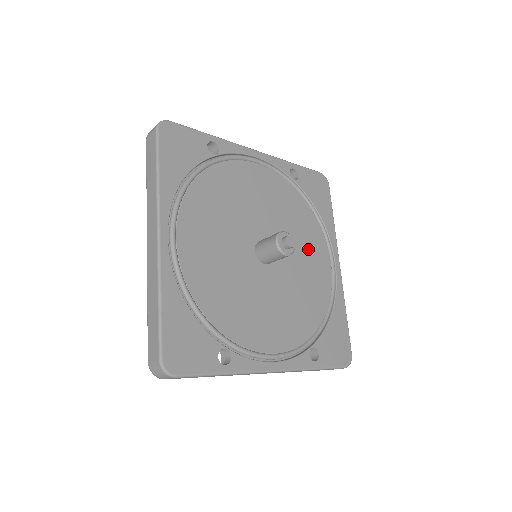
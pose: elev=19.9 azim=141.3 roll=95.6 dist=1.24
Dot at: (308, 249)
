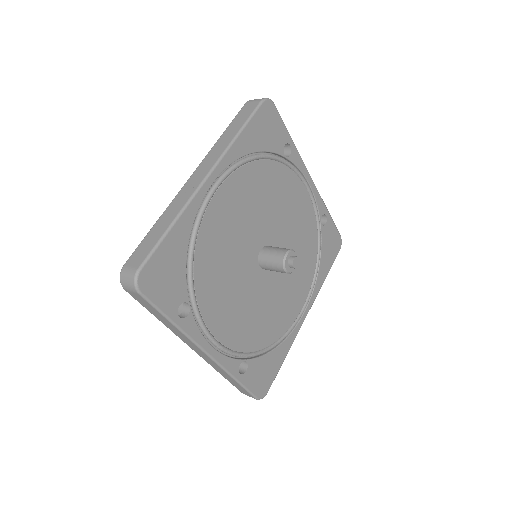
Dot at: (295, 283)
